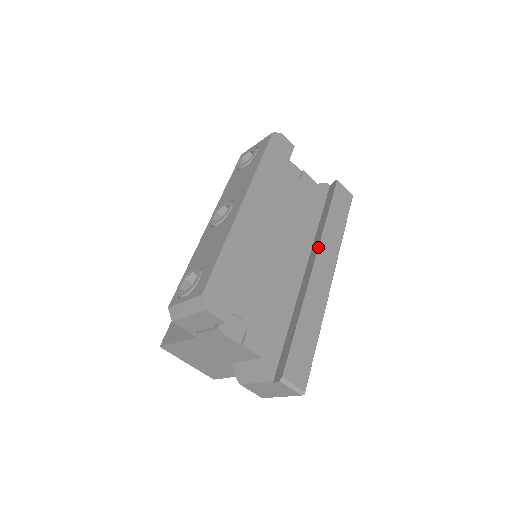
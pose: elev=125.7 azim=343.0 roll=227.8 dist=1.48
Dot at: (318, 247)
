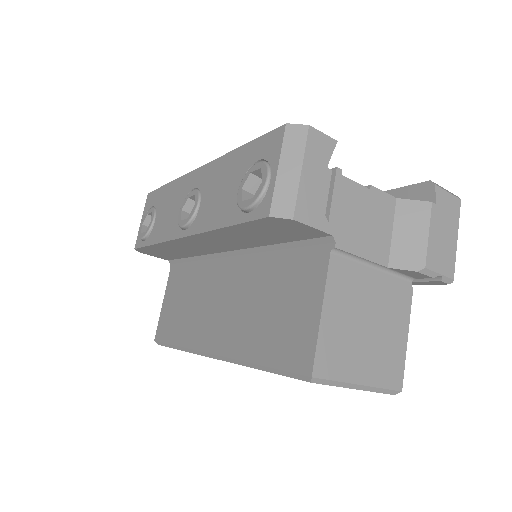
Dot at: occluded
